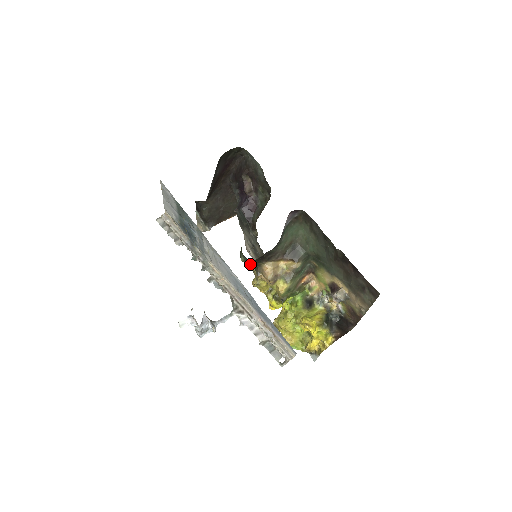
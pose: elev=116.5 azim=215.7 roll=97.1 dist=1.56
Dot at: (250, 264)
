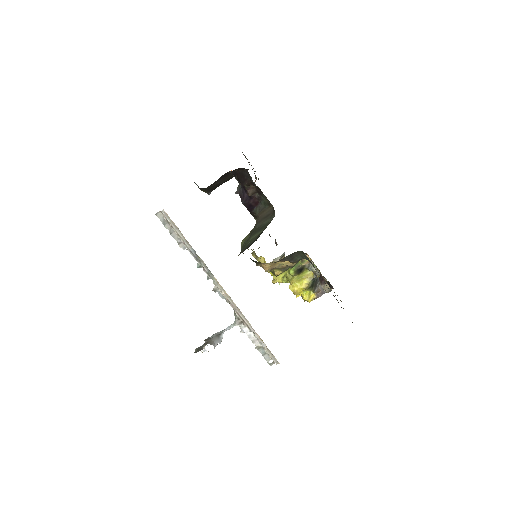
Dot at: (250, 258)
